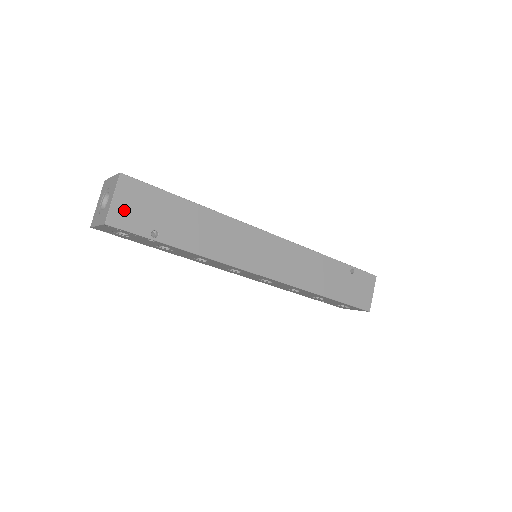
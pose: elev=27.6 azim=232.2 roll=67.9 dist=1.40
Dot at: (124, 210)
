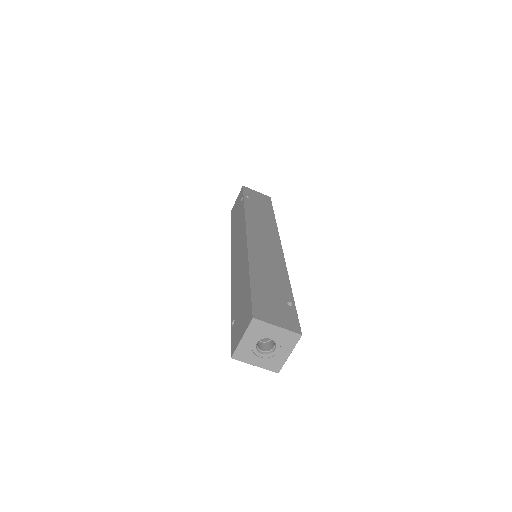
Dot at: occluded
